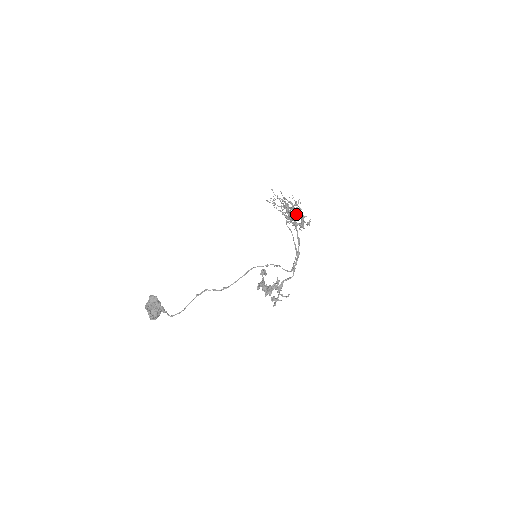
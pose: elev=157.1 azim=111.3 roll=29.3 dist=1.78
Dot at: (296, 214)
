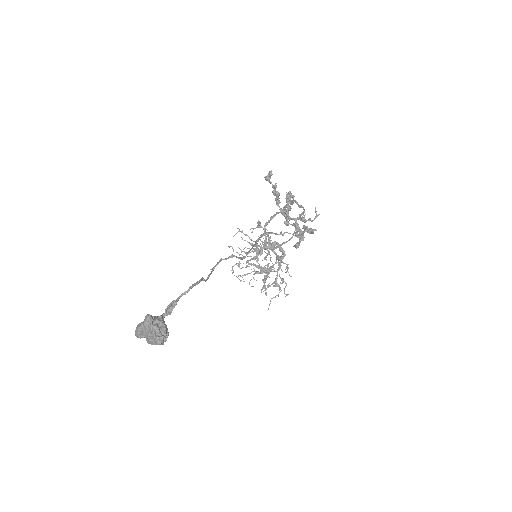
Dot at: (268, 253)
